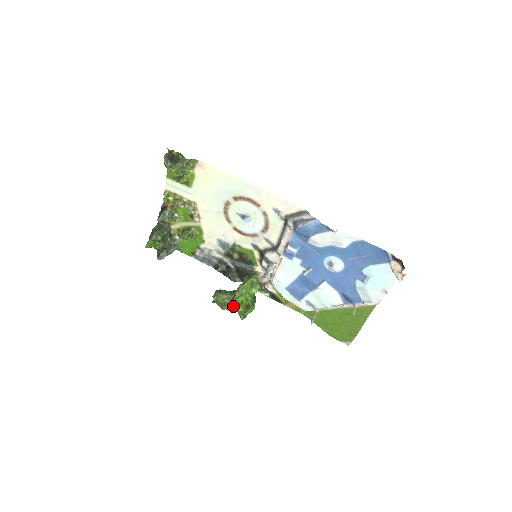
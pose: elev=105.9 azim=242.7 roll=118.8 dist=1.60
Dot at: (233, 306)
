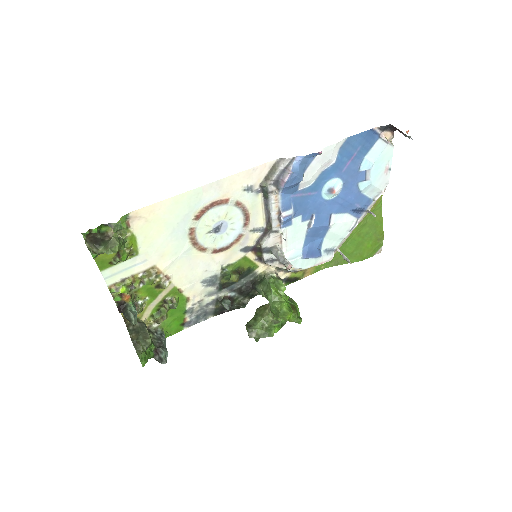
Dot at: (288, 319)
